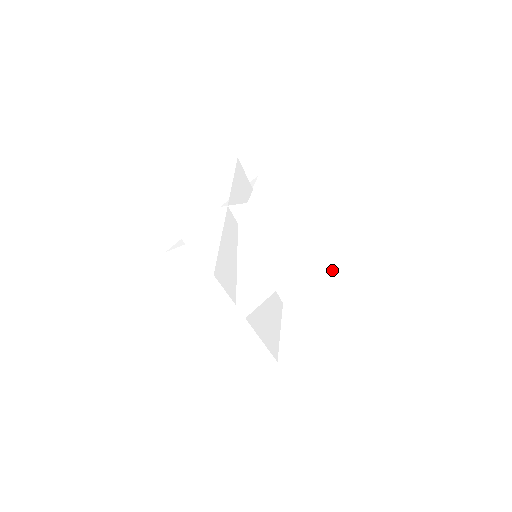
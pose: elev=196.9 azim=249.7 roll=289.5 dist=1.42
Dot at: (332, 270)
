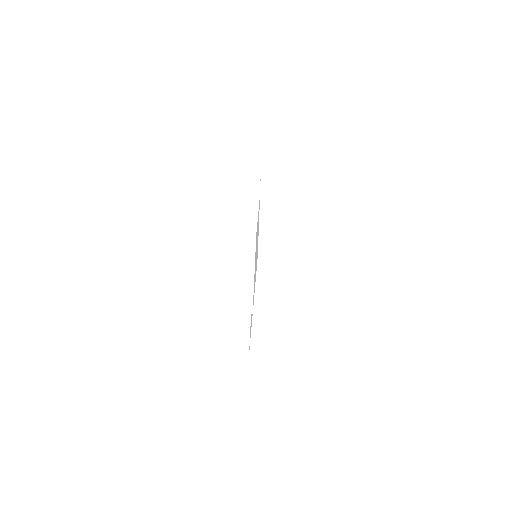
Dot at: (315, 283)
